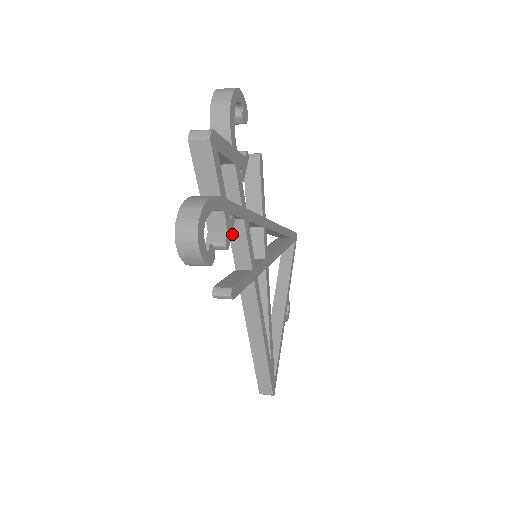
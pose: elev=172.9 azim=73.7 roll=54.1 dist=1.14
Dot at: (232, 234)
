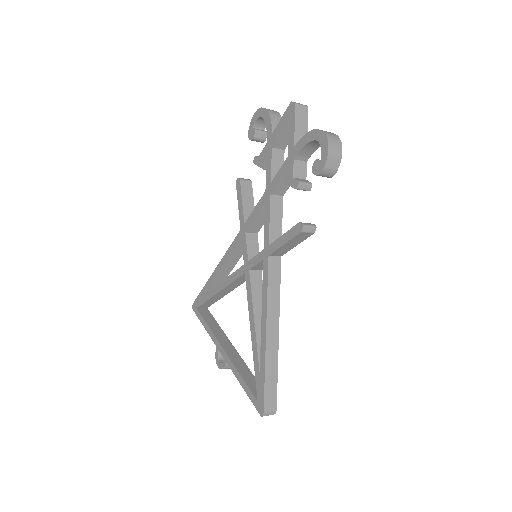
Dot at: (272, 209)
